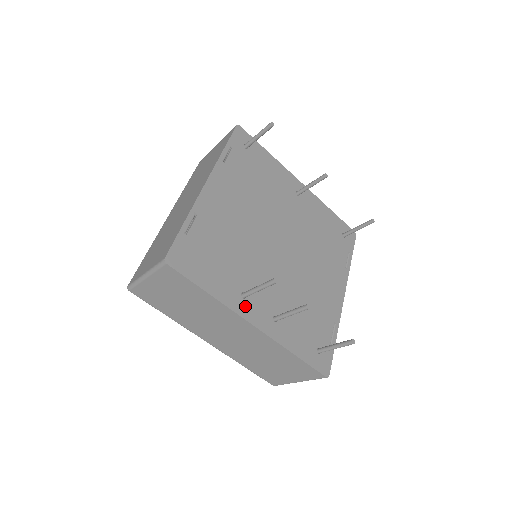
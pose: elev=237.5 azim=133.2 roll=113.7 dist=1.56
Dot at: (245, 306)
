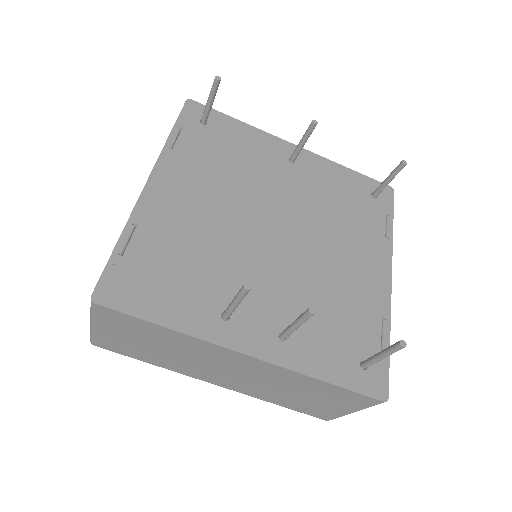
Dot at: (230, 331)
